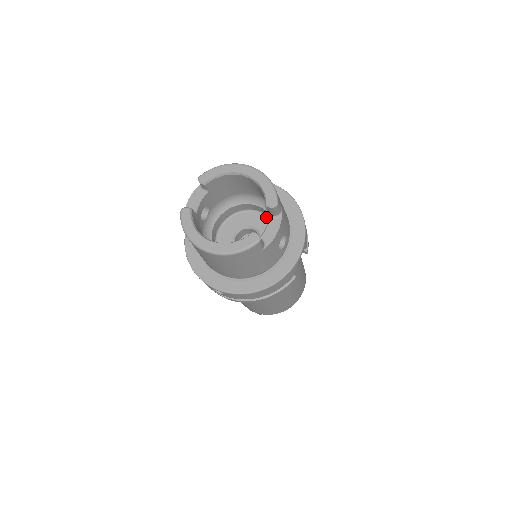
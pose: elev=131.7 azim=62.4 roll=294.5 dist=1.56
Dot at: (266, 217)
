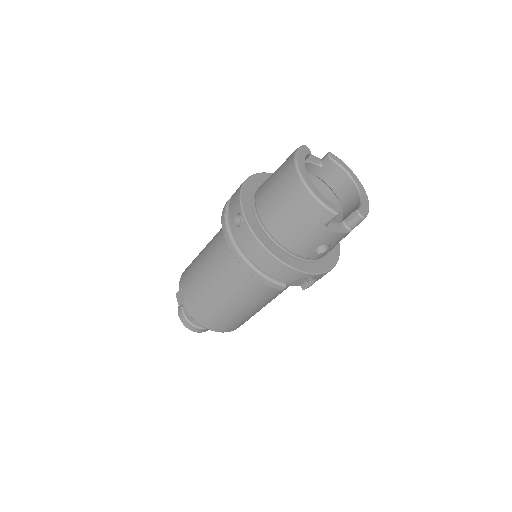
Dot at: occluded
